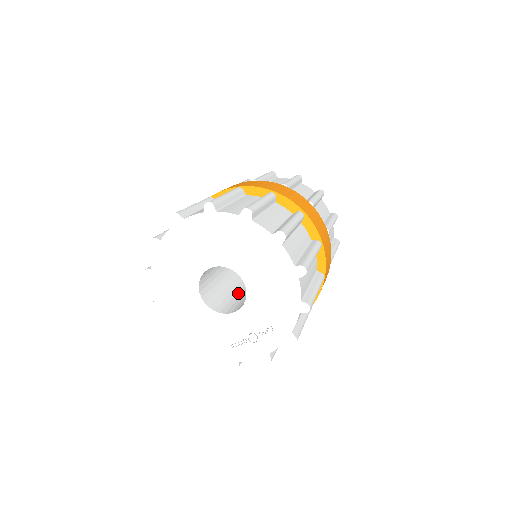
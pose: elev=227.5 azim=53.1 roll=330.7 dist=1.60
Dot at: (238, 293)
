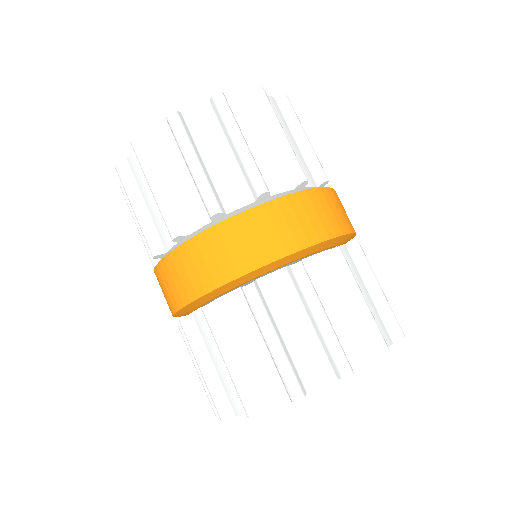
Dot at: occluded
